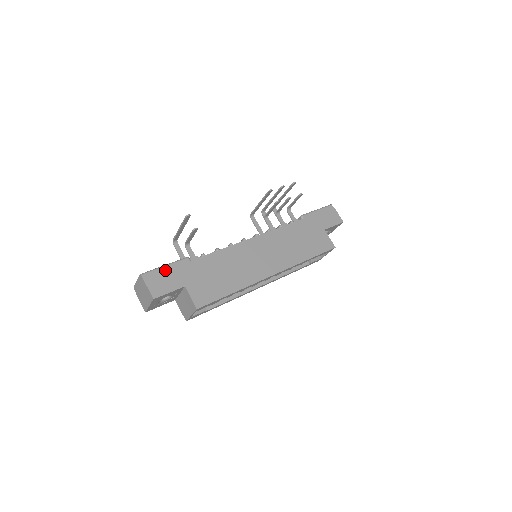
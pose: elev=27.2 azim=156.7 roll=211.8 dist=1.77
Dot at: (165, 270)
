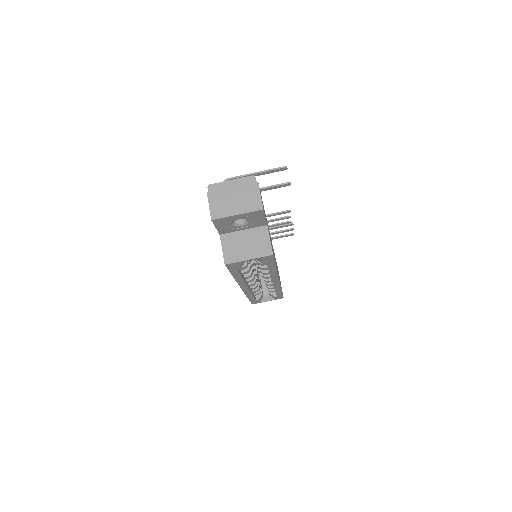
Dot at: occluded
